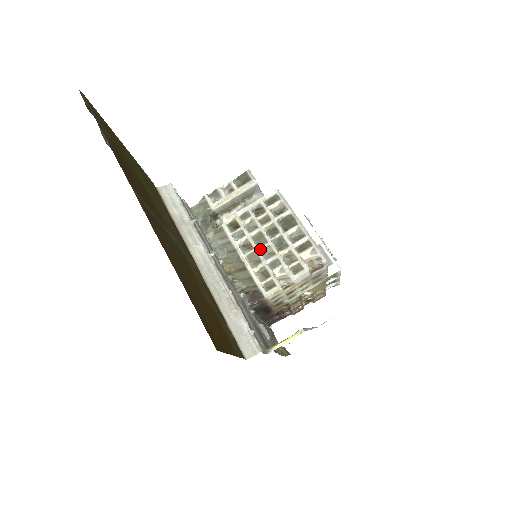
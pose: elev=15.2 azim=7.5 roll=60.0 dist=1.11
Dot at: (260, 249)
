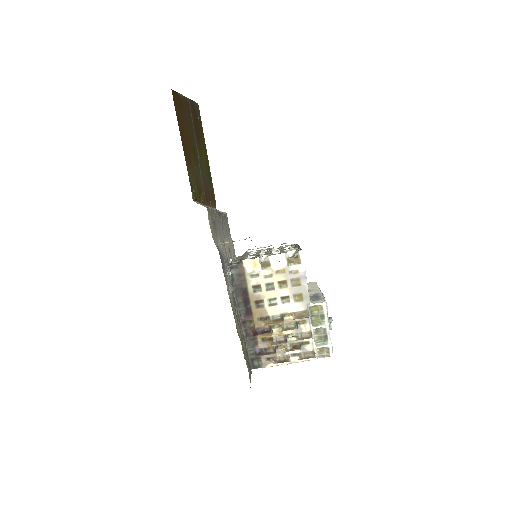
Dot at: occluded
